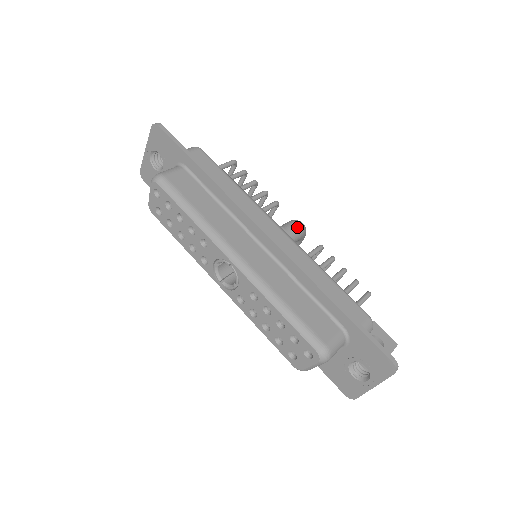
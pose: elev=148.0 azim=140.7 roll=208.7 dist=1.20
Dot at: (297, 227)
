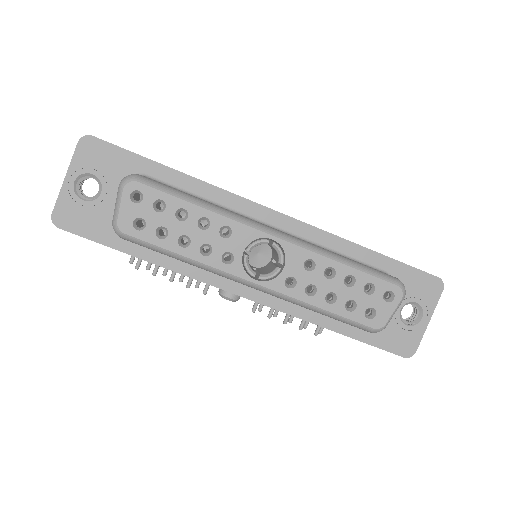
Dot at: occluded
